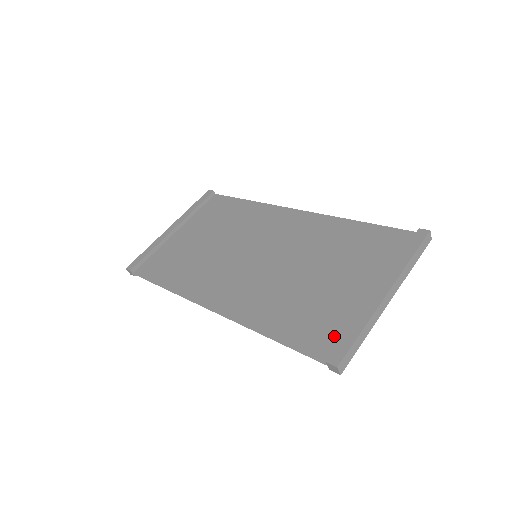
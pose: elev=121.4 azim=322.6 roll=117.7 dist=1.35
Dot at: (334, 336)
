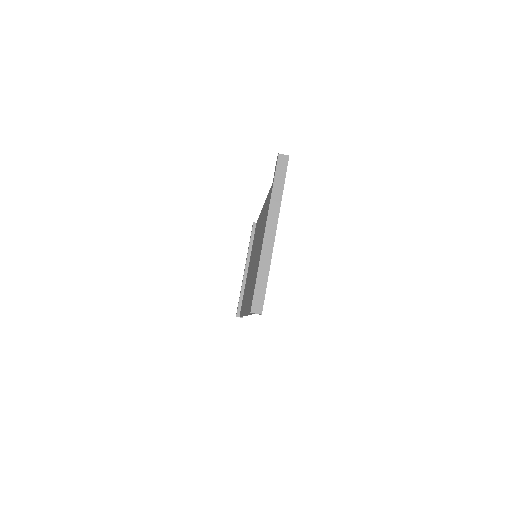
Dot at: occluded
